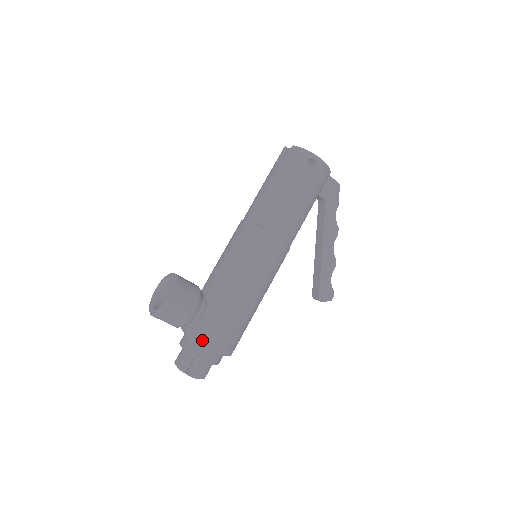
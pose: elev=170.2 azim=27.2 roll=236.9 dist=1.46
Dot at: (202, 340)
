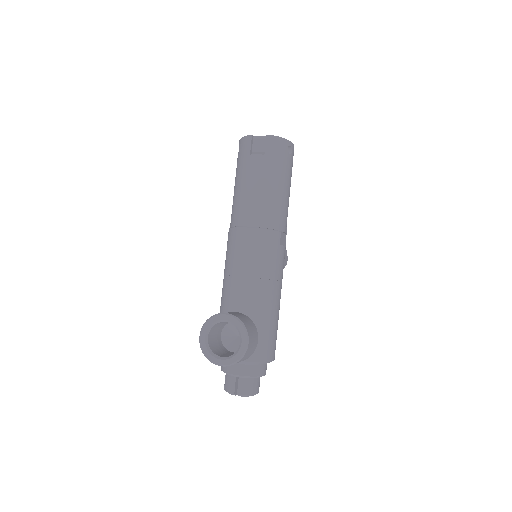
Dot at: (264, 360)
